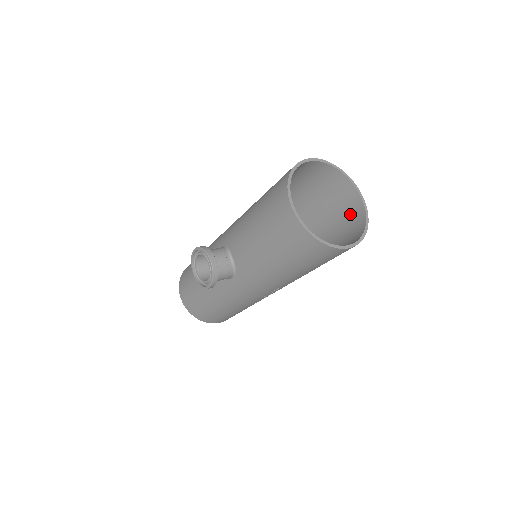
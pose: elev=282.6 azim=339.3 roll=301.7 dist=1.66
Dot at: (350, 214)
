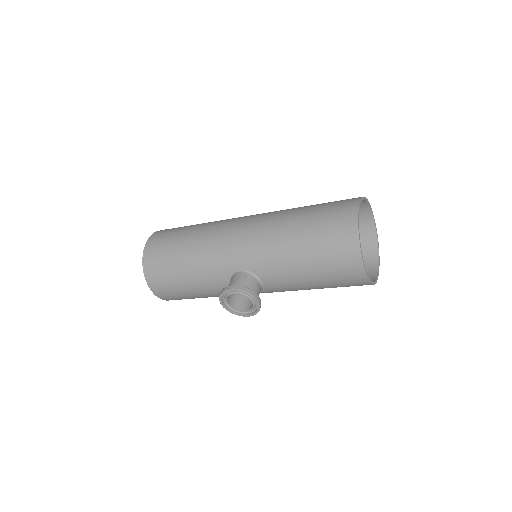
Dot at: occluded
